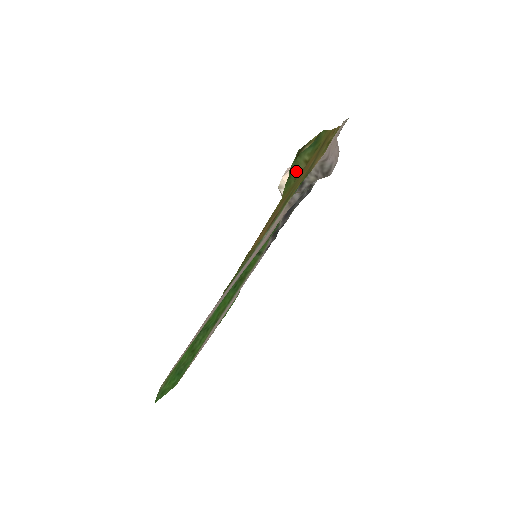
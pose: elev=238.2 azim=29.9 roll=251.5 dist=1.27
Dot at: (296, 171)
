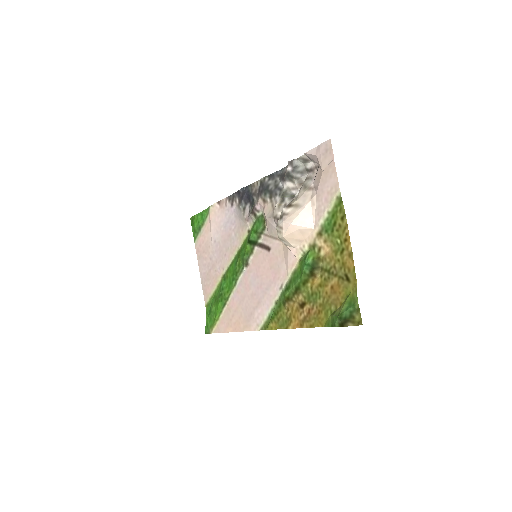
Dot at: (333, 315)
